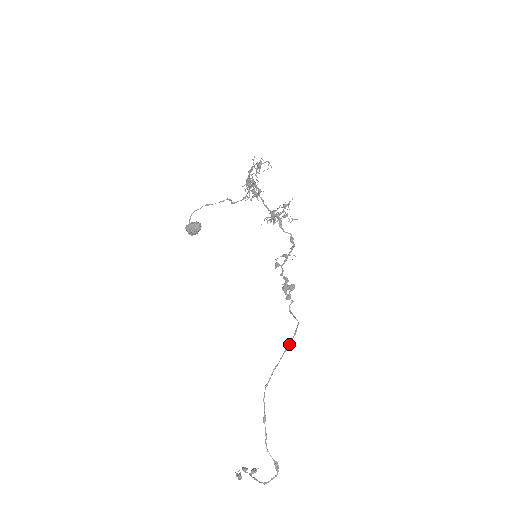
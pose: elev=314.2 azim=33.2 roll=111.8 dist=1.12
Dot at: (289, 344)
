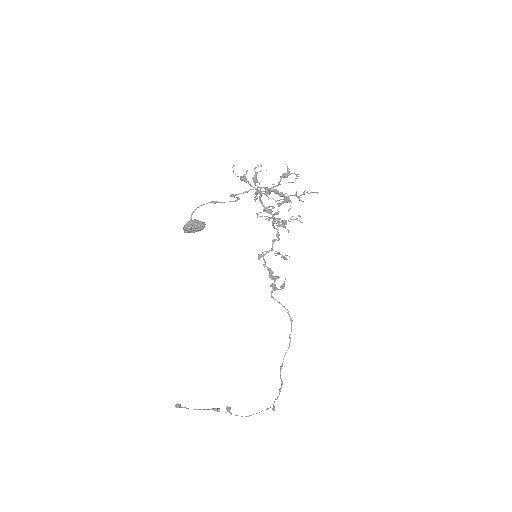
Dot at: occluded
